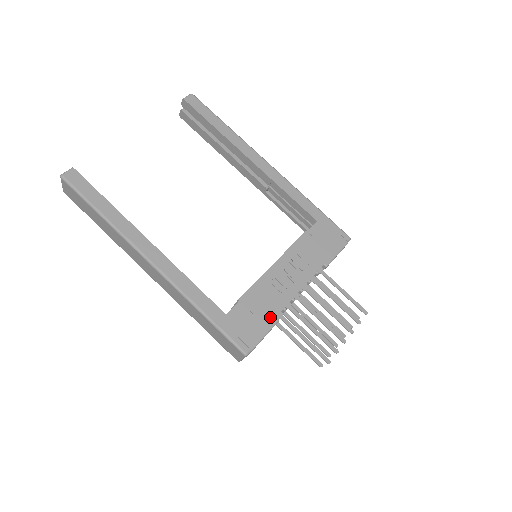
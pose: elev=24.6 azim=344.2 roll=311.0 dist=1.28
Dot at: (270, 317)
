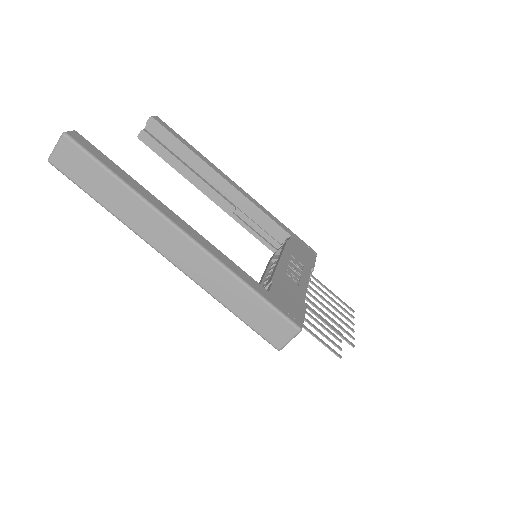
Dot at: (301, 300)
